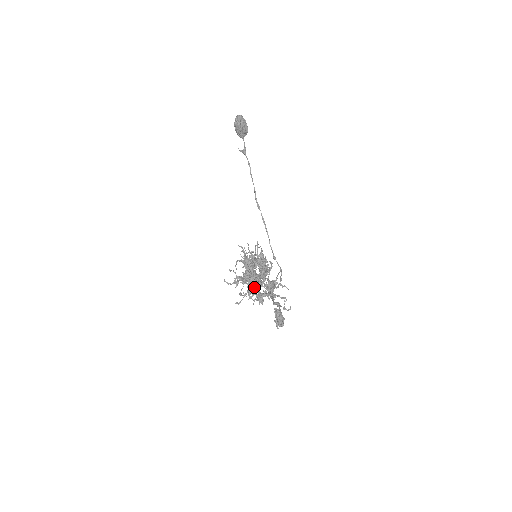
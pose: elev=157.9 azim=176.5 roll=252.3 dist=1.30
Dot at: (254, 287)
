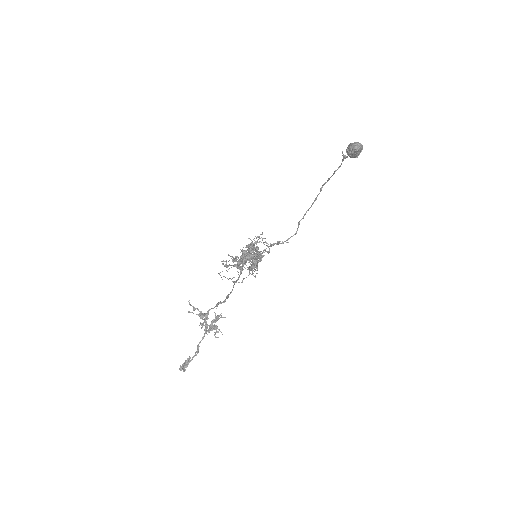
Dot at: (205, 315)
